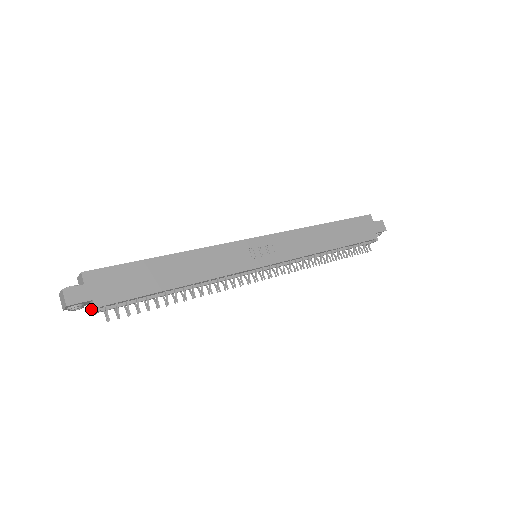
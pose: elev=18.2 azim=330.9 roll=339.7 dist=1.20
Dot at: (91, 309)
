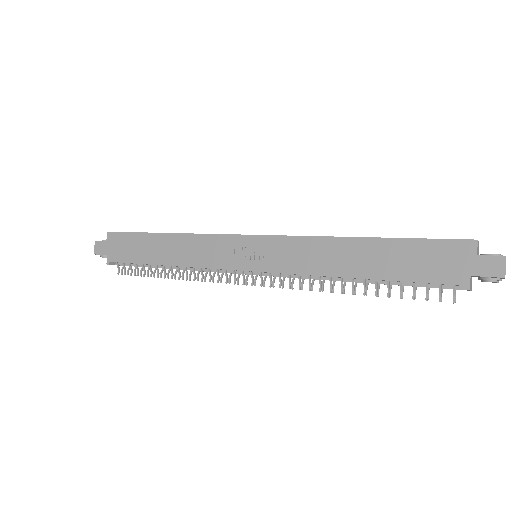
Dot at: occluded
